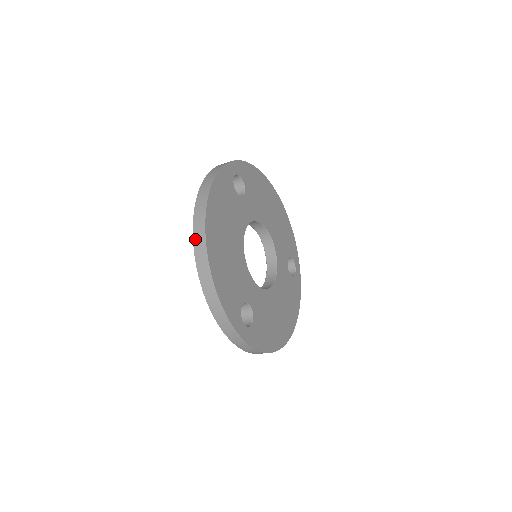
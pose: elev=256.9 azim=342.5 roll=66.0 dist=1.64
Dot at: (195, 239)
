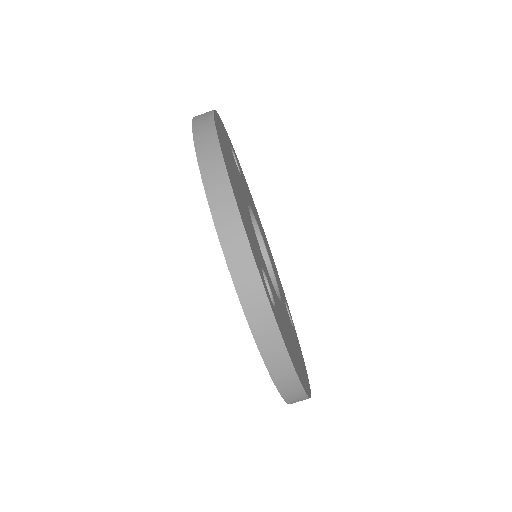
Dot at: (197, 138)
